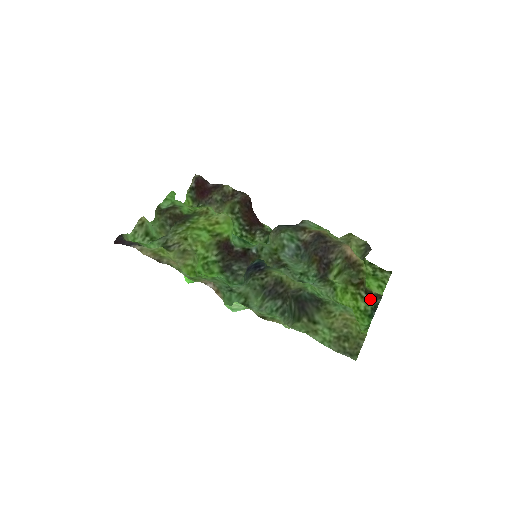
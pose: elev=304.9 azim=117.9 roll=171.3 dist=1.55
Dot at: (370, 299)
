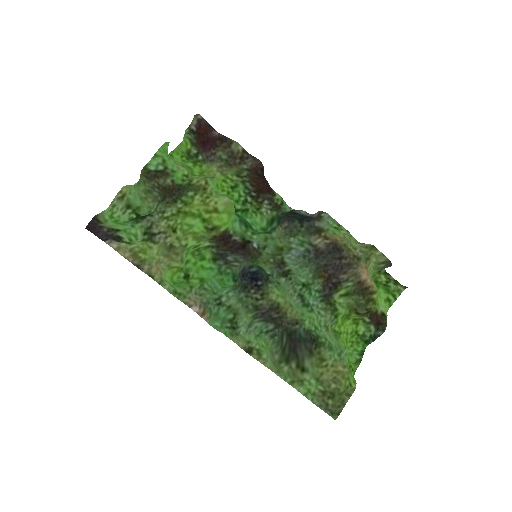
Dot at: (372, 323)
